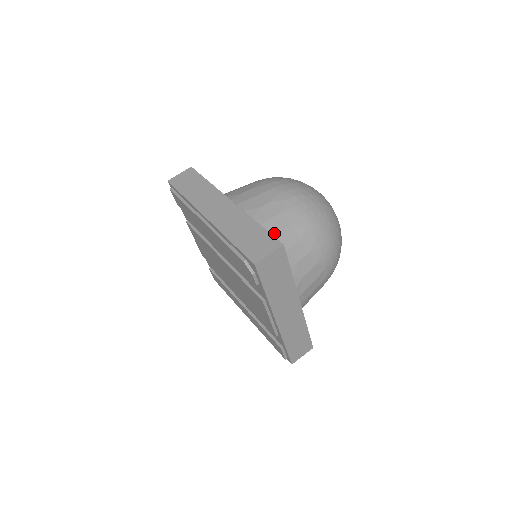
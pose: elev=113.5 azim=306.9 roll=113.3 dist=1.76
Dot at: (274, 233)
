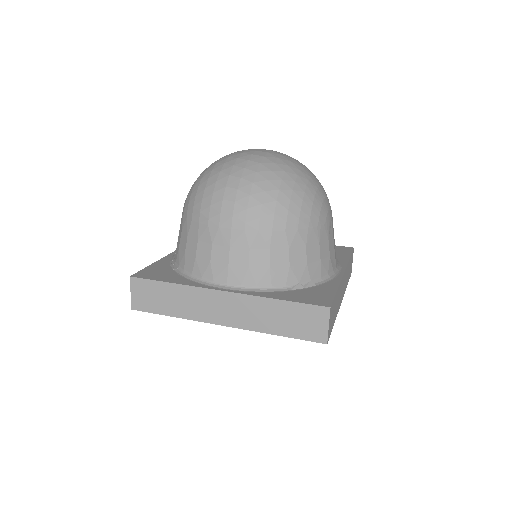
Dot at: (286, 273)
